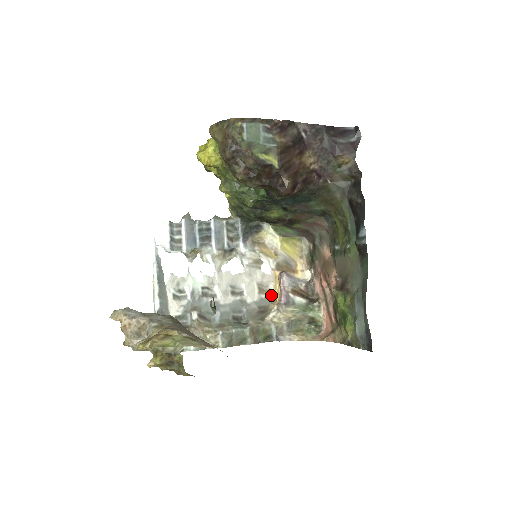
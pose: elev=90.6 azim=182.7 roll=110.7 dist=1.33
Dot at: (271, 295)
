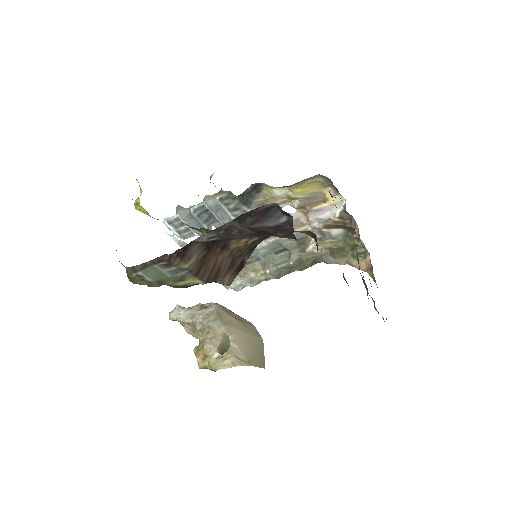
Dot at: (306, 227)
